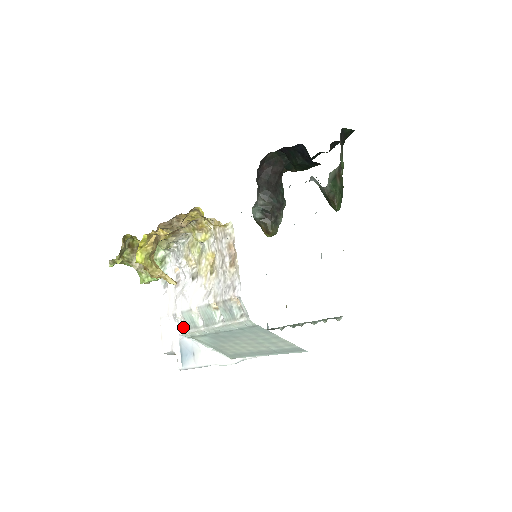
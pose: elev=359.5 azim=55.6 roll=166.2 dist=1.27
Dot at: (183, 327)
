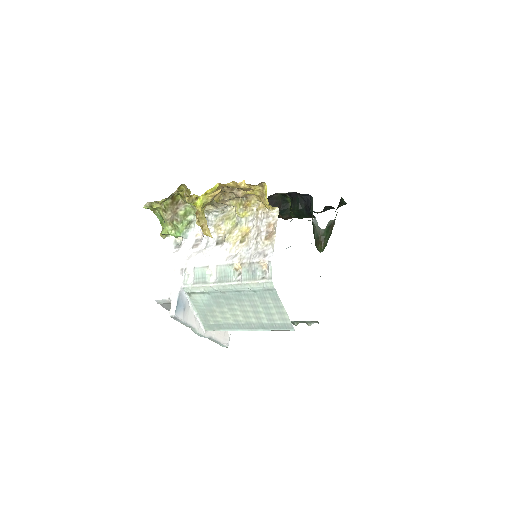
Dot at: (188, 281)
